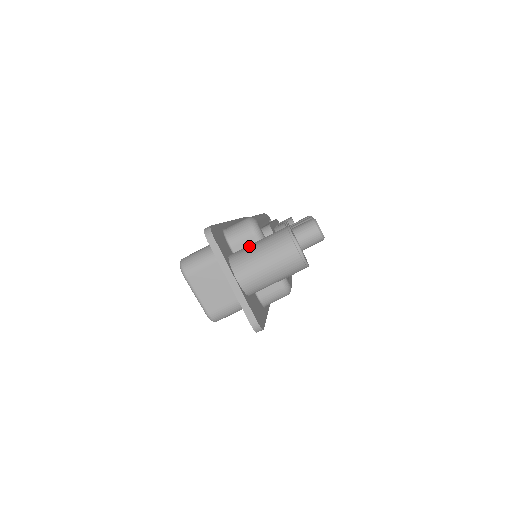
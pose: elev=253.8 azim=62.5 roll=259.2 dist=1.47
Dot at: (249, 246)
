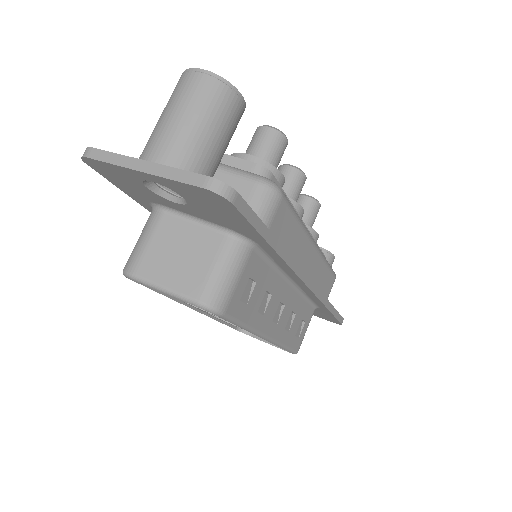
Dot at: occluded
